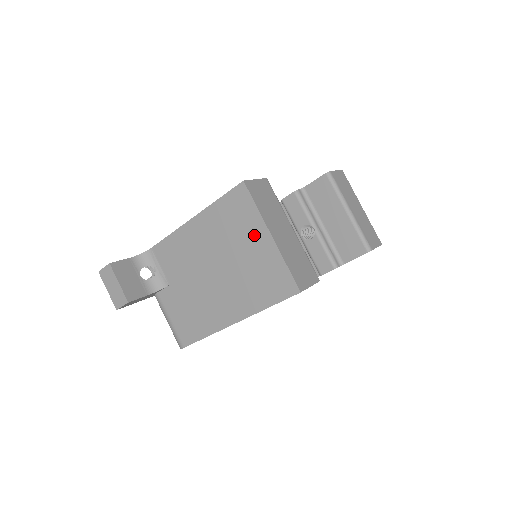
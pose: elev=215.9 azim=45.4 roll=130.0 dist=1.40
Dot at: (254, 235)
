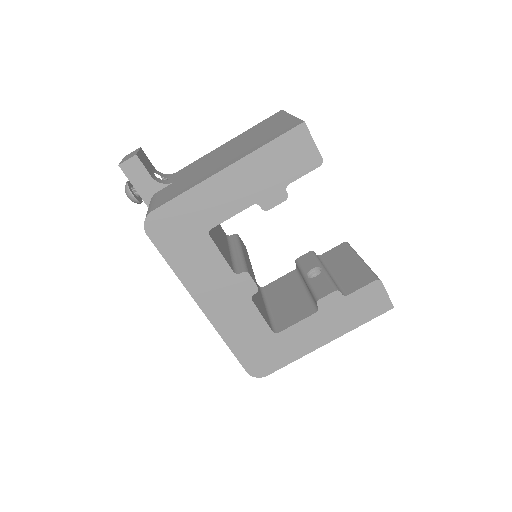
Dot at: (276, 122)
